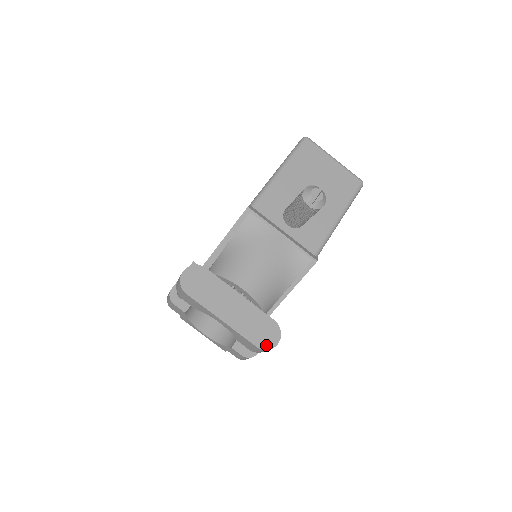
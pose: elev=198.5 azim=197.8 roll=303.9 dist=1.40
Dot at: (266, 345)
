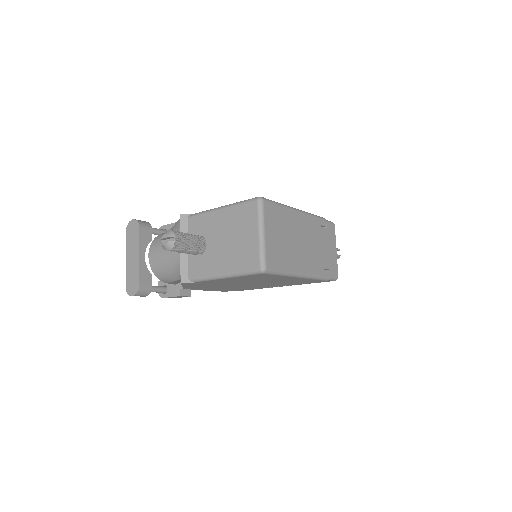
Dot at: (128, 290)
